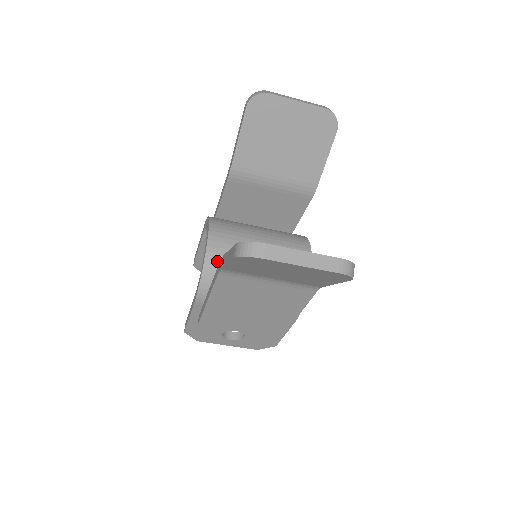
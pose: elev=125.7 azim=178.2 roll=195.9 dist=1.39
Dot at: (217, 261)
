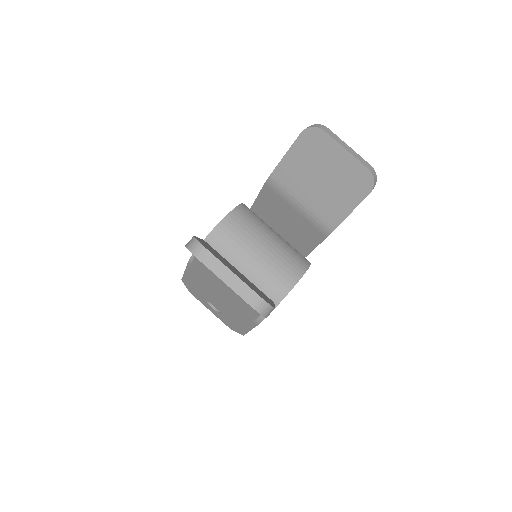
Dot at: (217, 241)
